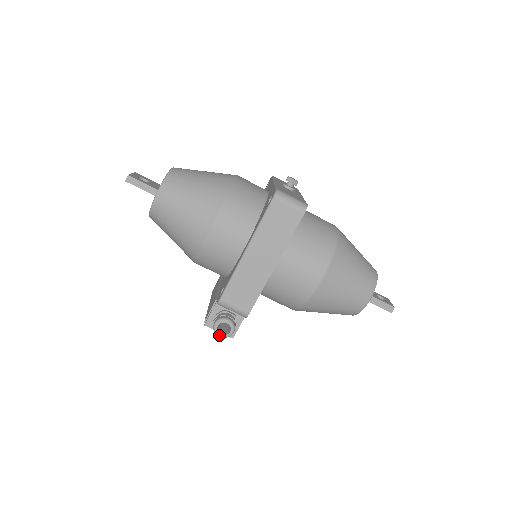
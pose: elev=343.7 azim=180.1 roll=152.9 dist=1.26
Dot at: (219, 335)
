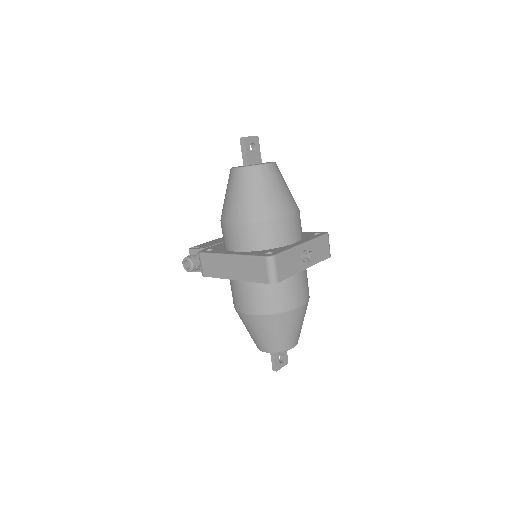
Dot at: (183, 264)
